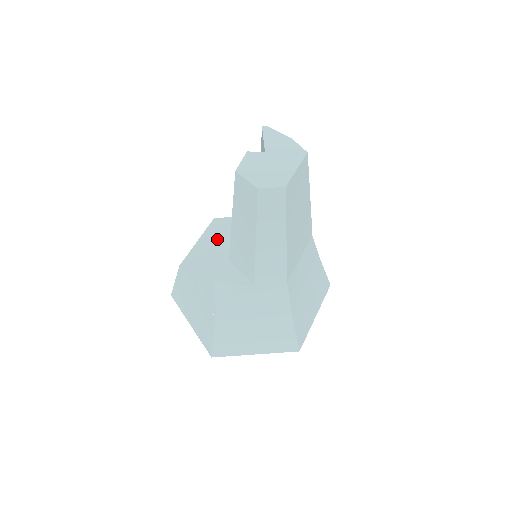
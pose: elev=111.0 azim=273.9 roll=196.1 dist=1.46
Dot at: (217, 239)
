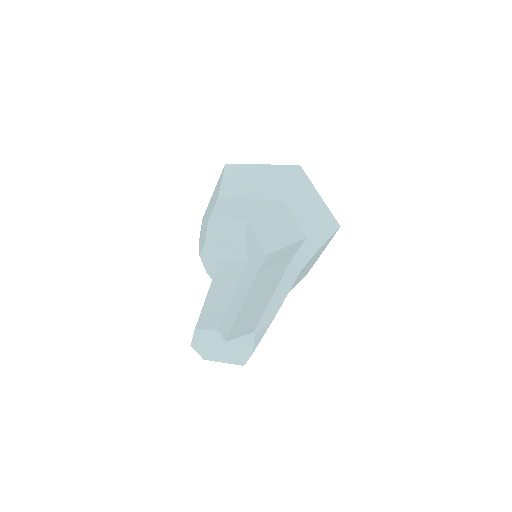
Dot at: (261, 214)
